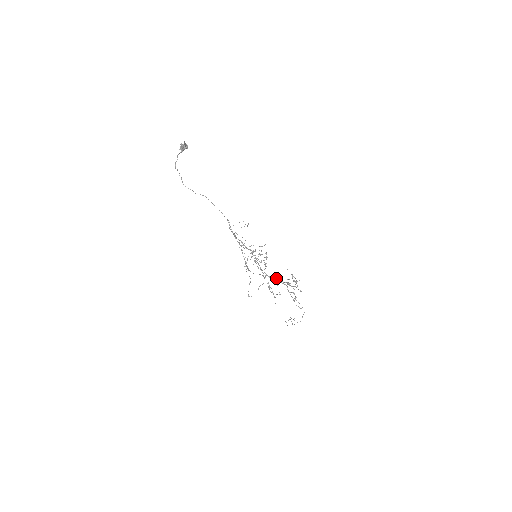
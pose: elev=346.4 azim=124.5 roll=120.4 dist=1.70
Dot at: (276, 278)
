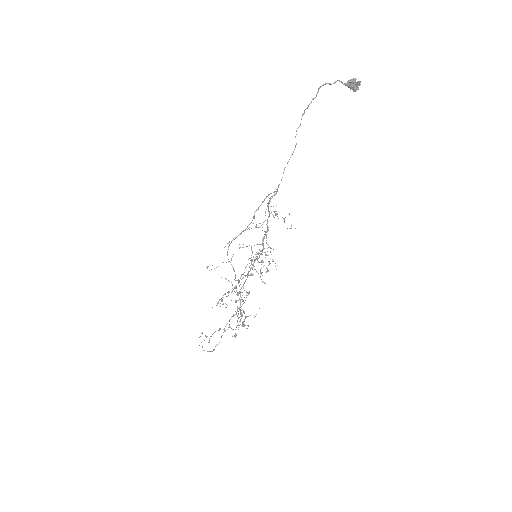
Dot at: occluded
